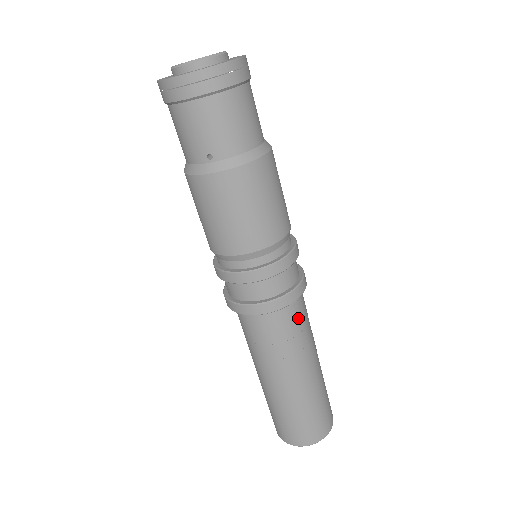
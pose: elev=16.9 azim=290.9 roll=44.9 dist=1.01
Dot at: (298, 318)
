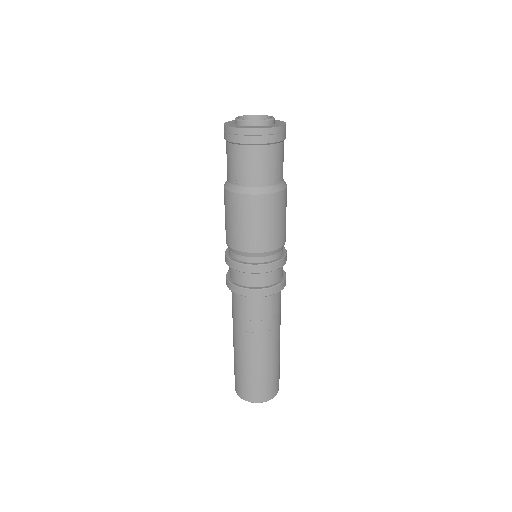
Dot at: (266, 309)
